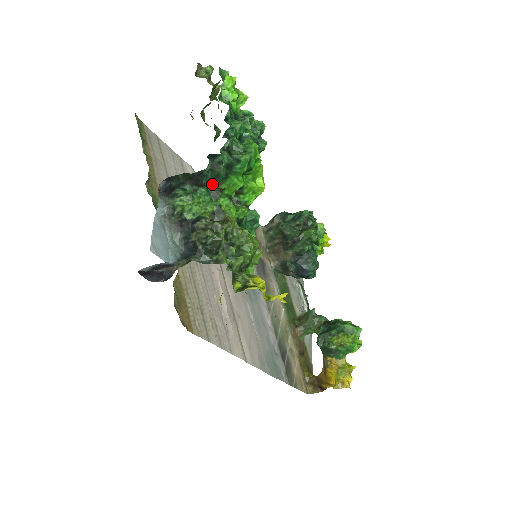
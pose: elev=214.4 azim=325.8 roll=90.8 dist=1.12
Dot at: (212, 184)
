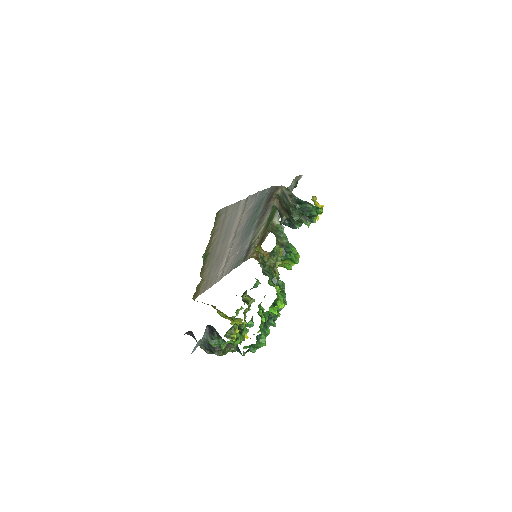
Dot at: occluded
